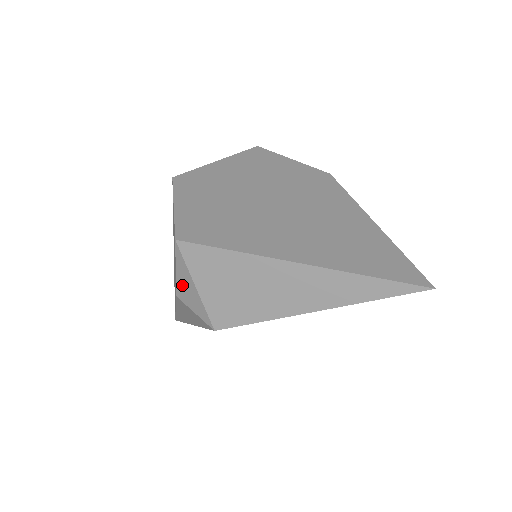
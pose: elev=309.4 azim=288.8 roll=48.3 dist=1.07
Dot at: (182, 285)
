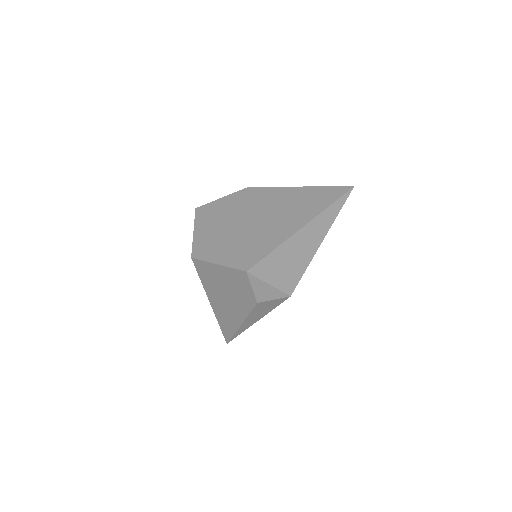
Dot at: (260, 292)
